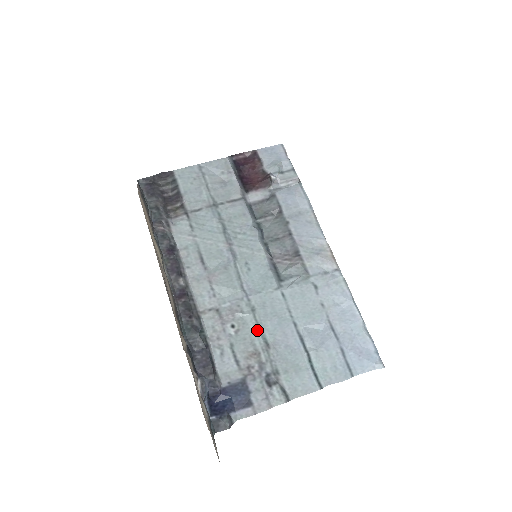
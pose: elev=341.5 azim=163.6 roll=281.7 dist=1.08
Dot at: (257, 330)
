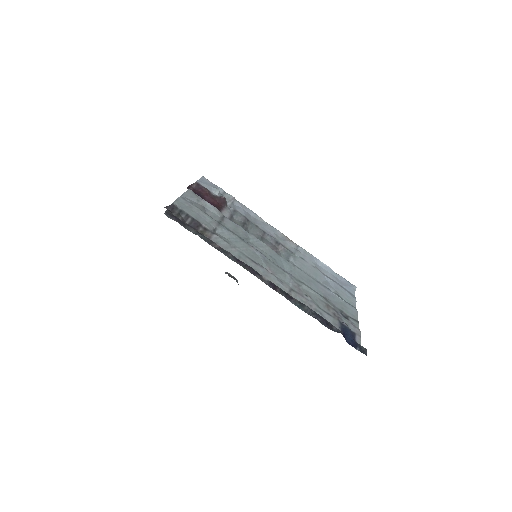
Dot at: (315, 292)
